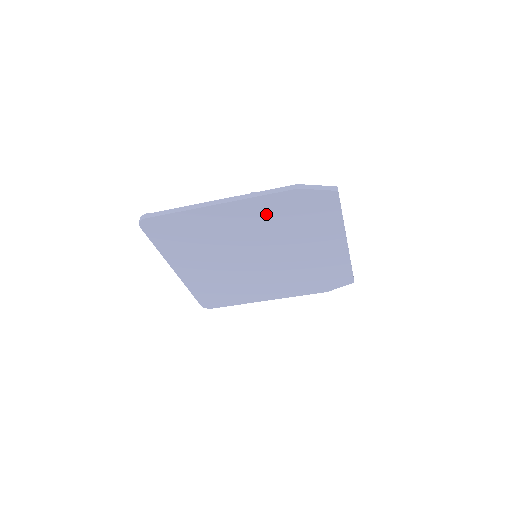
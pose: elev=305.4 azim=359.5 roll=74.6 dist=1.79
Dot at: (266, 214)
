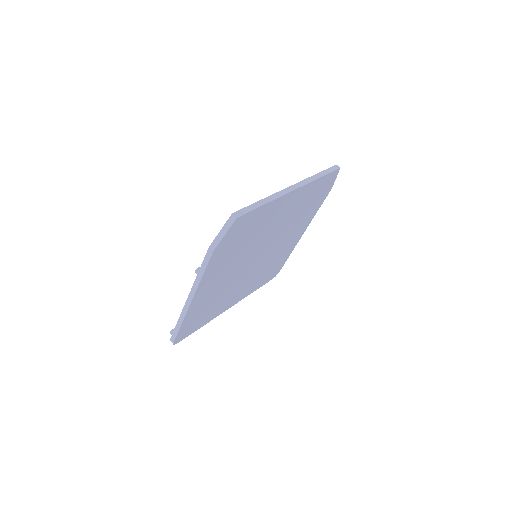
Dot at: (222, 266)
